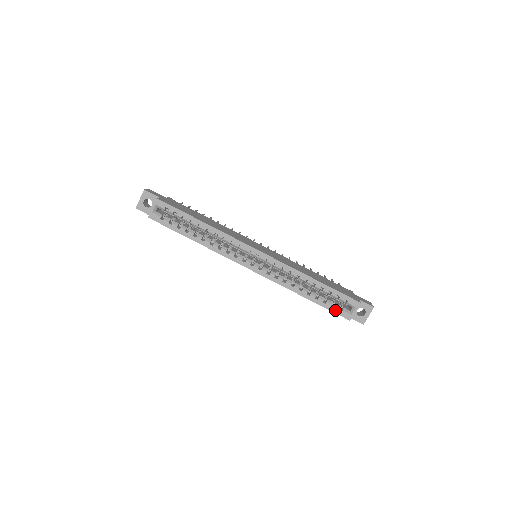
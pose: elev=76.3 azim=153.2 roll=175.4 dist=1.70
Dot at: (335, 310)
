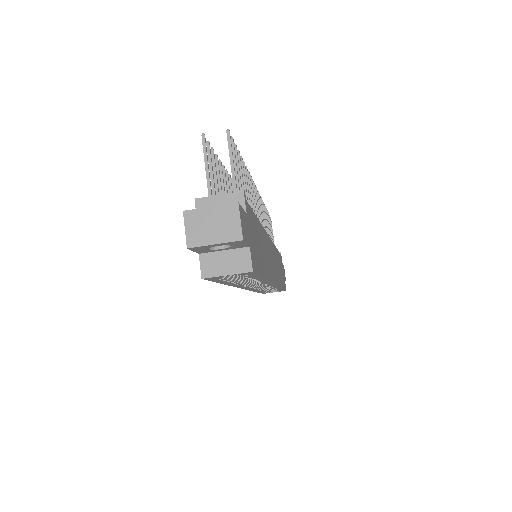
Dot at: occluded
